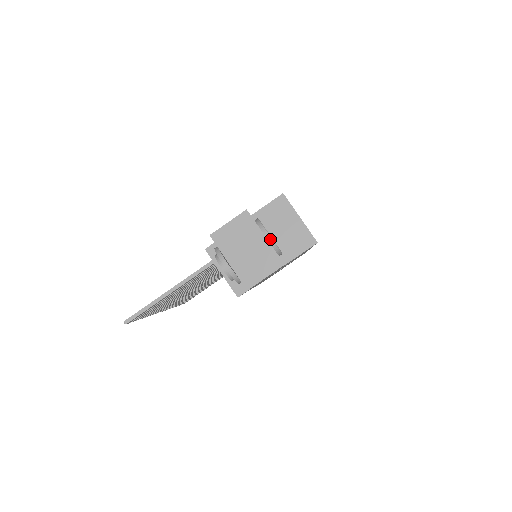
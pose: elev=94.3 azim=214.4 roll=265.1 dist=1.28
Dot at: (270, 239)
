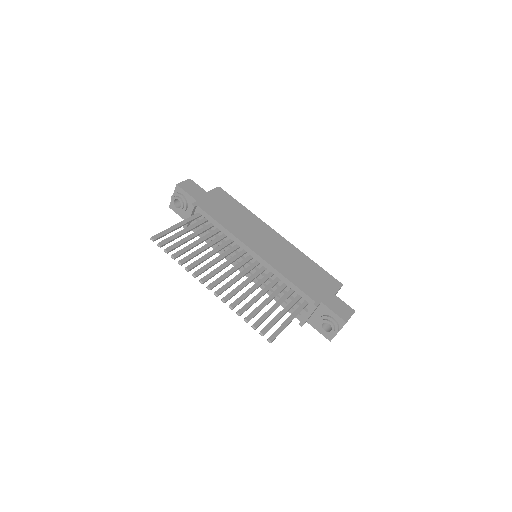
Dot at: occluded
